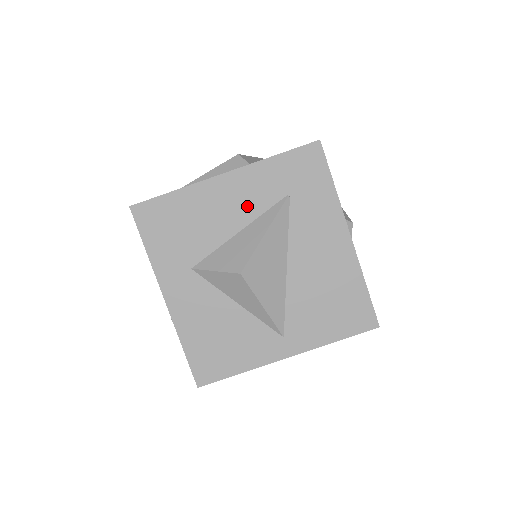
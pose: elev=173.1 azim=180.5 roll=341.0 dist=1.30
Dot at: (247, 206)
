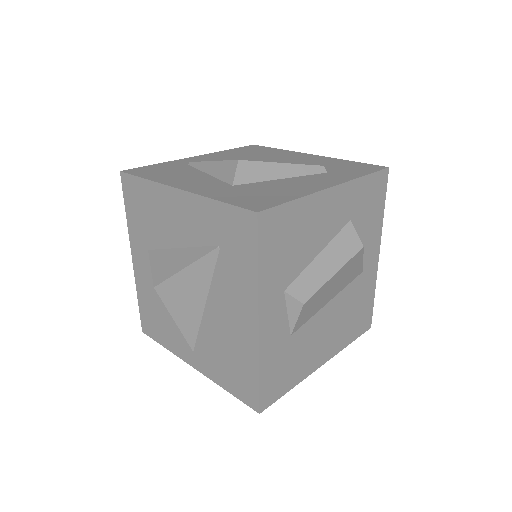
Dot at: (188, 231)
